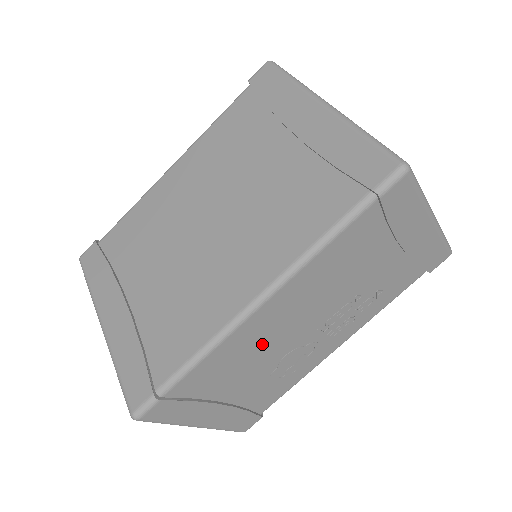
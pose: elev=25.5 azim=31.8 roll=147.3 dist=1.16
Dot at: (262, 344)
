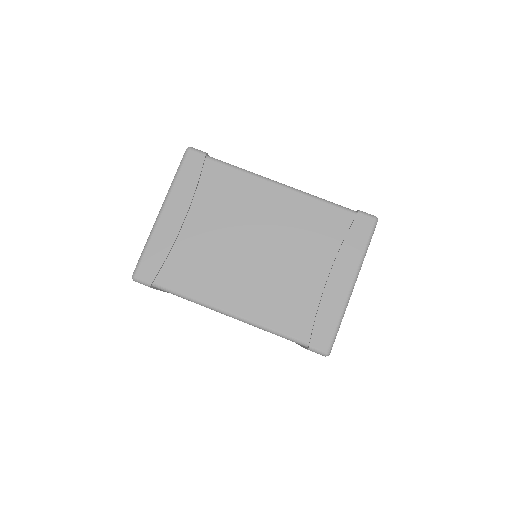
Dot at: occluded
